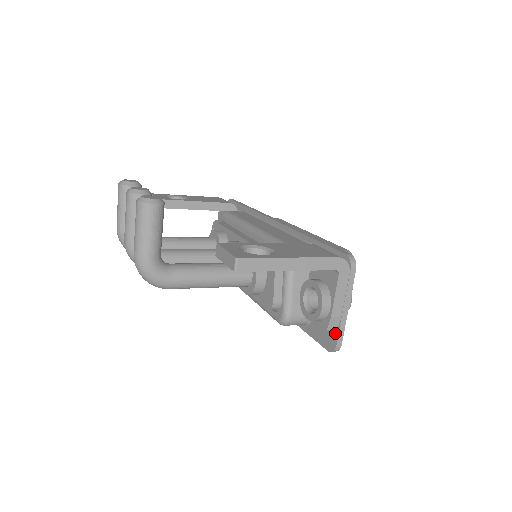
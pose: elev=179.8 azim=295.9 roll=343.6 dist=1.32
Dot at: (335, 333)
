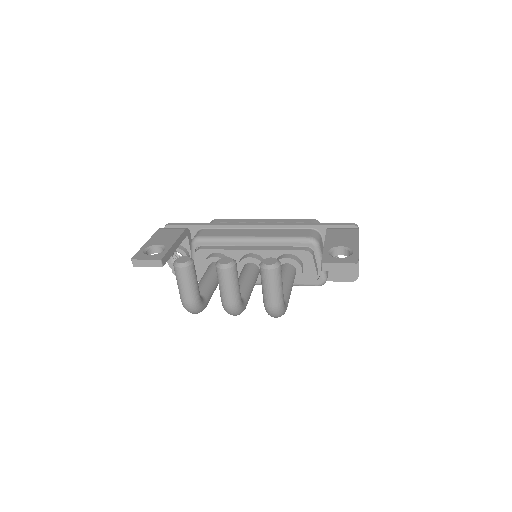
Dot at: occluded
